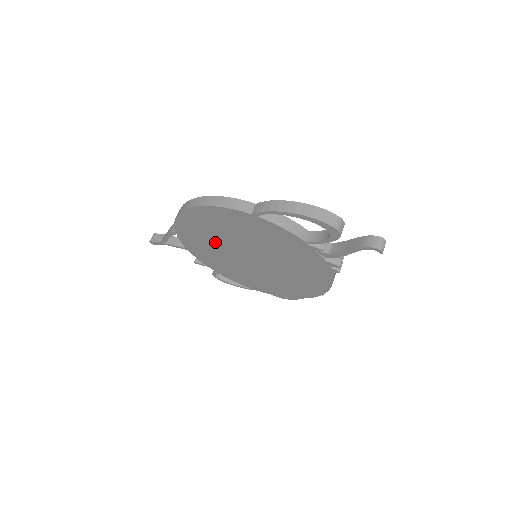
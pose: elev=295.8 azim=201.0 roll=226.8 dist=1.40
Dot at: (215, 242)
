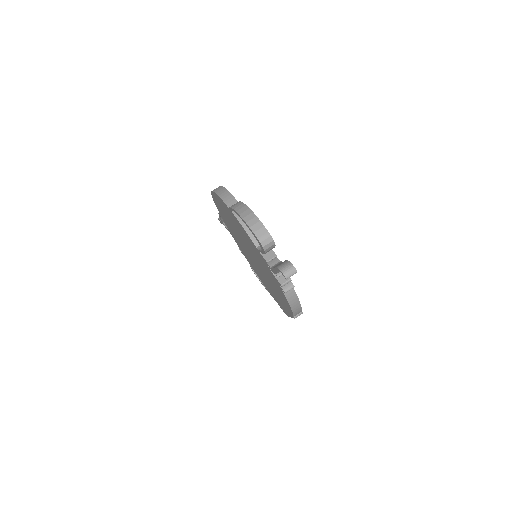
Dot at: (234, 231)
